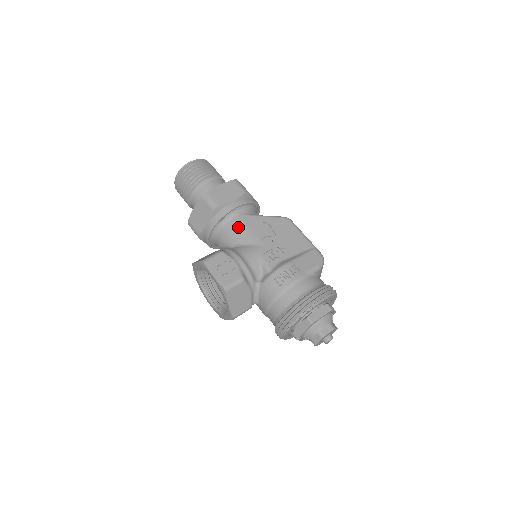
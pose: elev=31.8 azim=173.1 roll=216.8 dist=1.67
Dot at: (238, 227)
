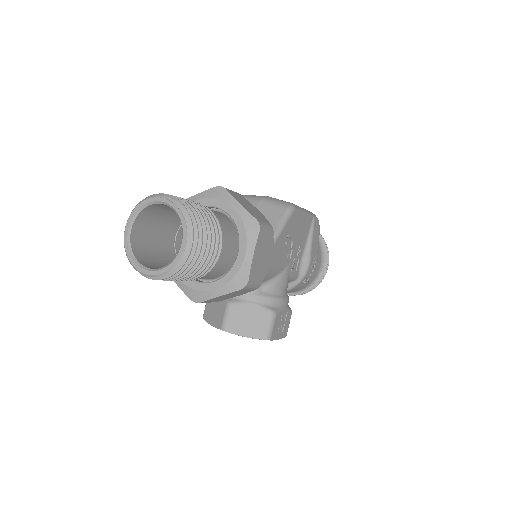
Dot at: occluded
